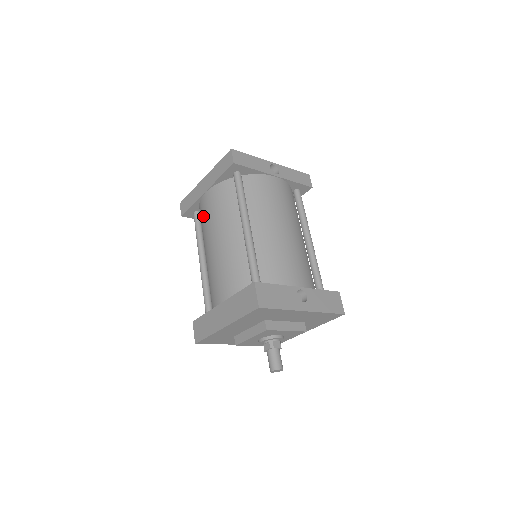
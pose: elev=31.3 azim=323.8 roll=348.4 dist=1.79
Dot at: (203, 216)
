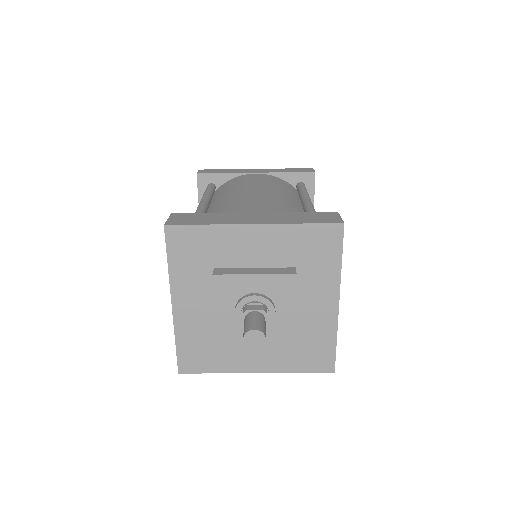
Dot at: (240, 180)
